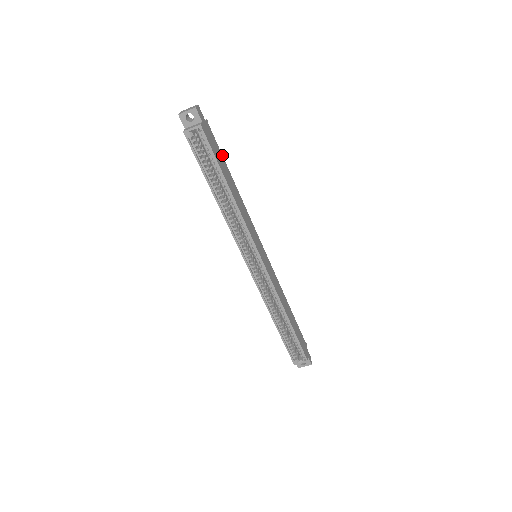
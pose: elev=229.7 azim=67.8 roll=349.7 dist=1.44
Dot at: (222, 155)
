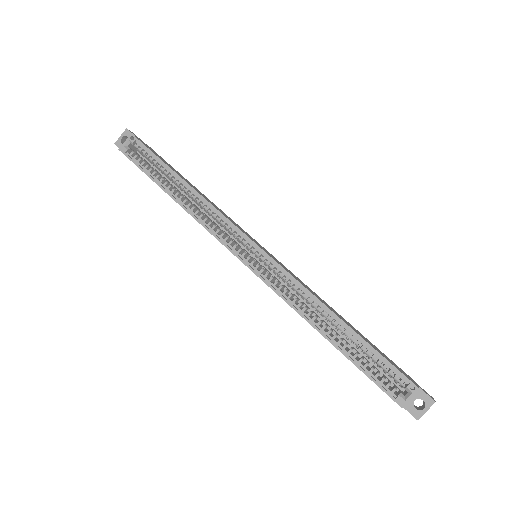
Dot at: occluded
